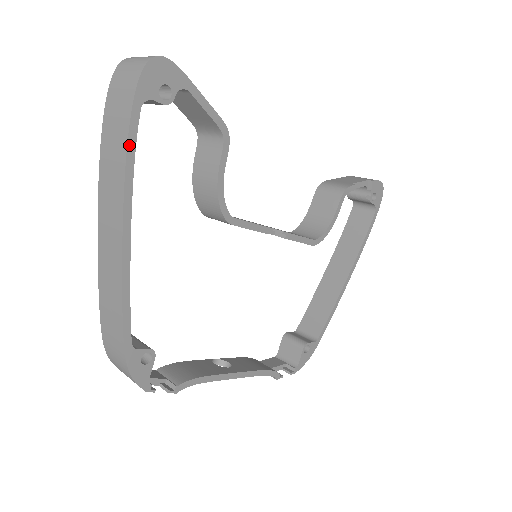
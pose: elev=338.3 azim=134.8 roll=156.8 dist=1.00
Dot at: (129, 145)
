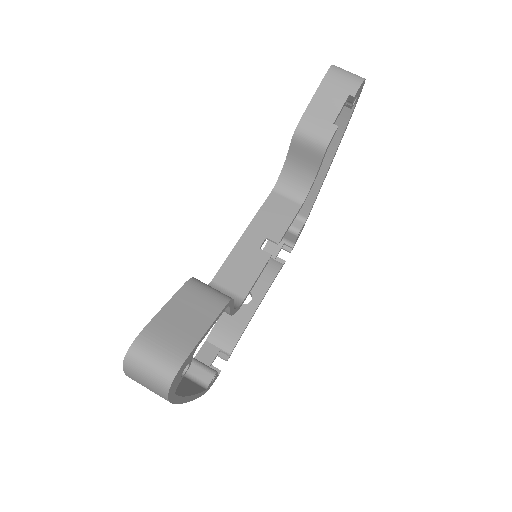
Dot at: (176, 402)
